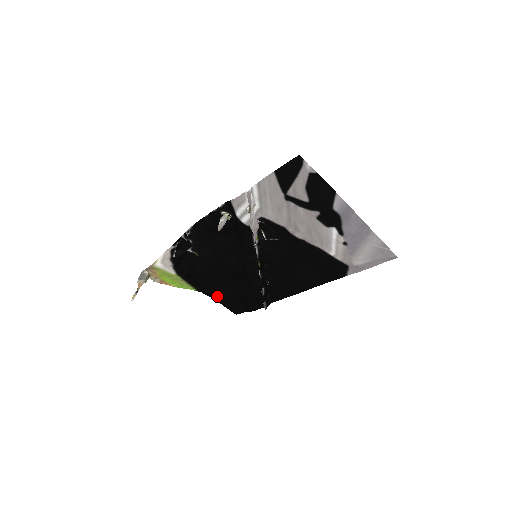
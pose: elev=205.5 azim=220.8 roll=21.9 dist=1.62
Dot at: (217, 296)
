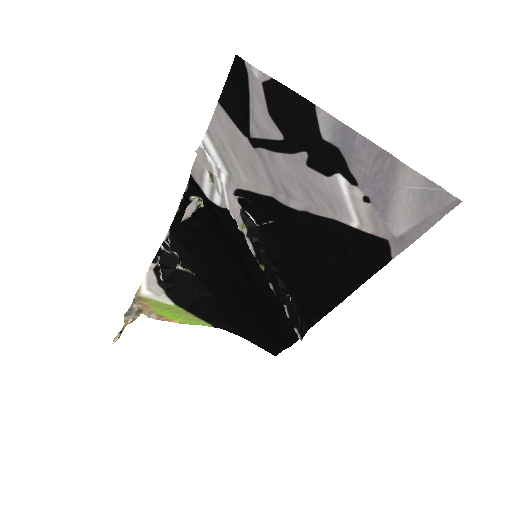
Dot at: (242, 331)
